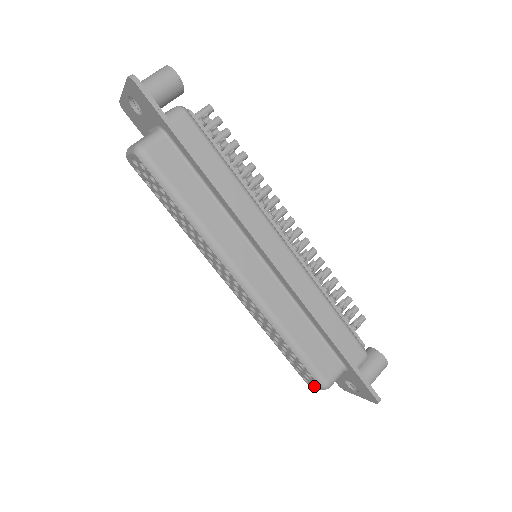
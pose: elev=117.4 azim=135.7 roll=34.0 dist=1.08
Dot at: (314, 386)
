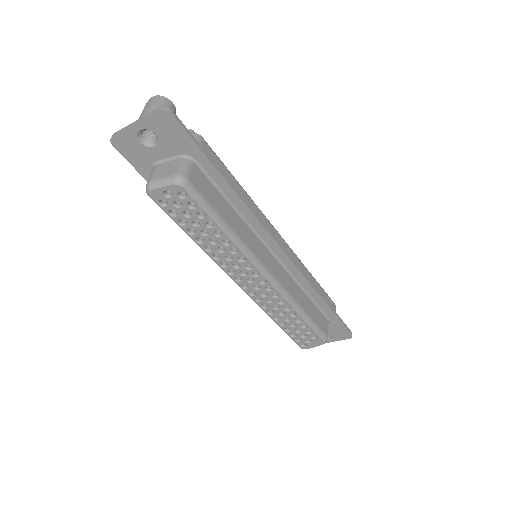
Dot at: (313, 346)
